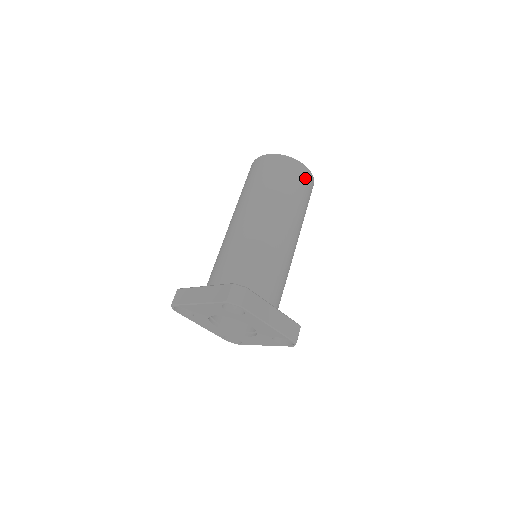
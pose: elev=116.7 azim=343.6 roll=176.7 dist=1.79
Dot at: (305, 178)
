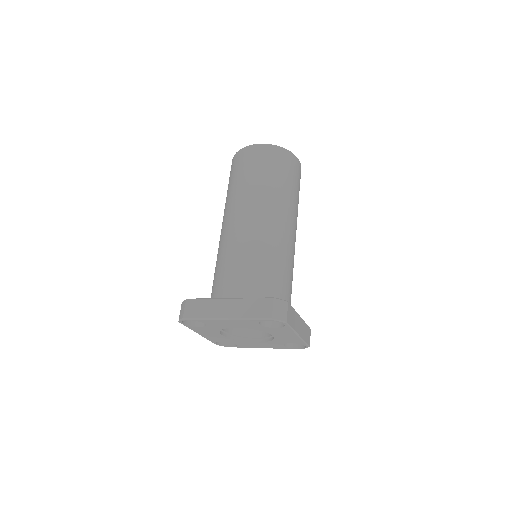
Dot at: (299, 173)
